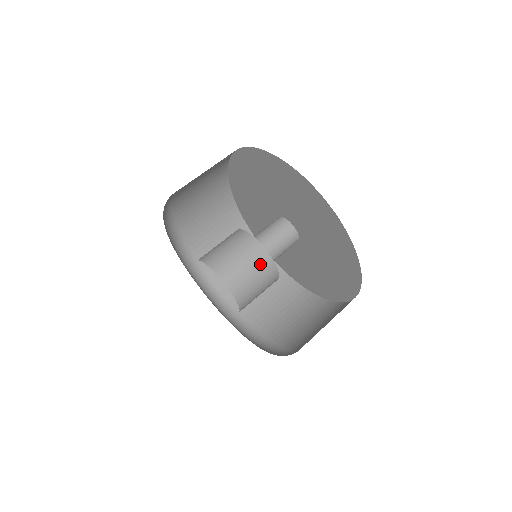
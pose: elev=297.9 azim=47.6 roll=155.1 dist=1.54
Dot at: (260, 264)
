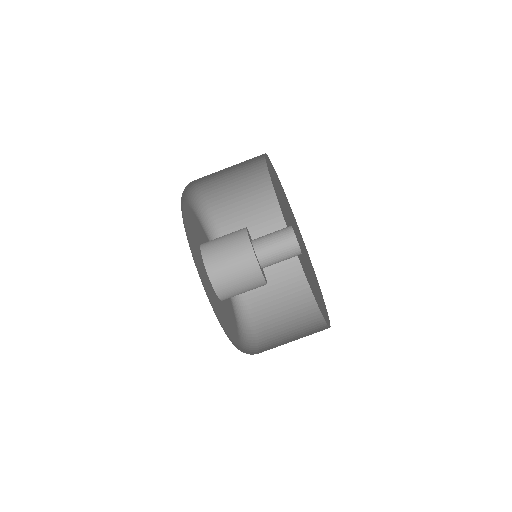
Dot at: (252, 281)
